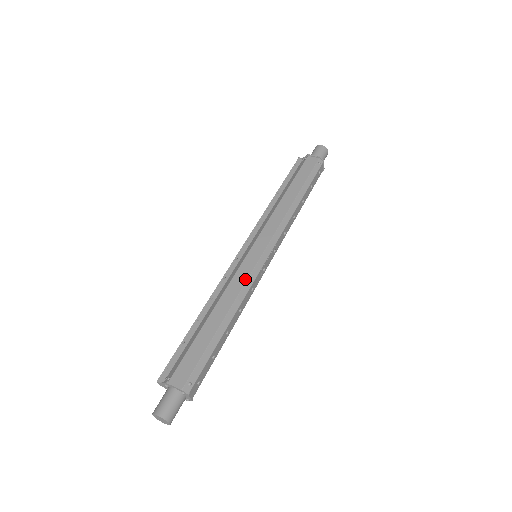
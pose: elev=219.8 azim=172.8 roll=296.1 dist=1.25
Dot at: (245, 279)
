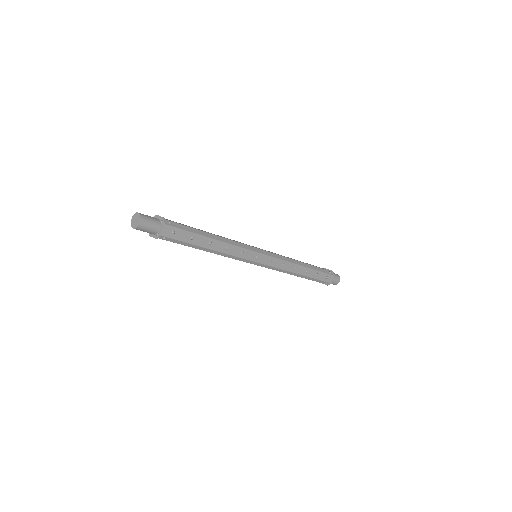
Dot at: (242, 243)
